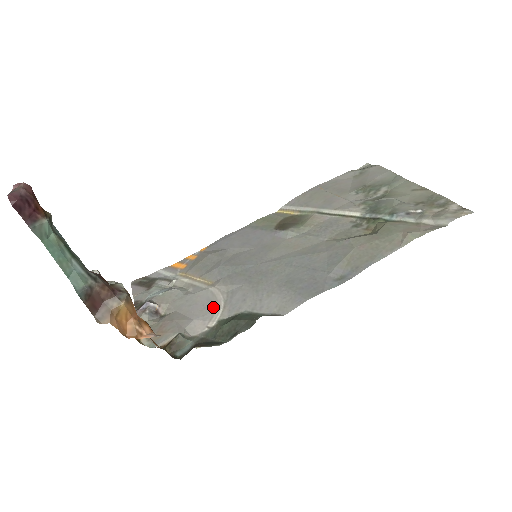
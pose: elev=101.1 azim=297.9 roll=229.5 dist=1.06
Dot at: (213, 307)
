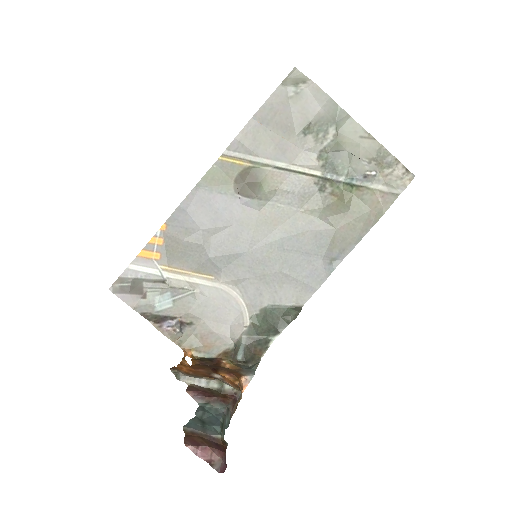
Dot at: (237, 307)
